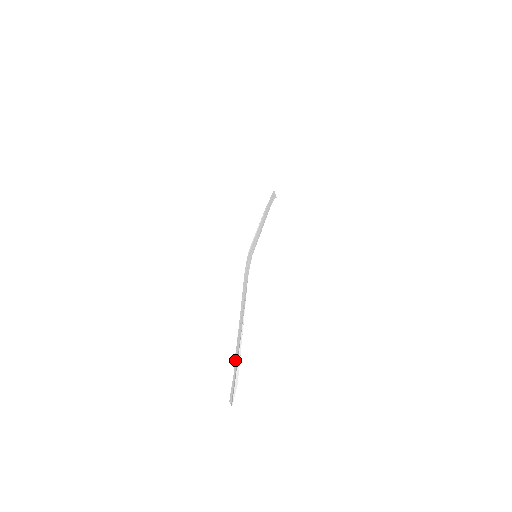
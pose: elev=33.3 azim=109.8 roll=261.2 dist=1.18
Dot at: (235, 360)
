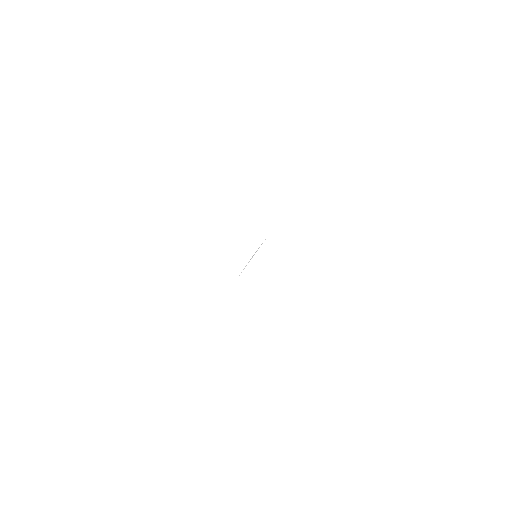
Dot at: occluded
